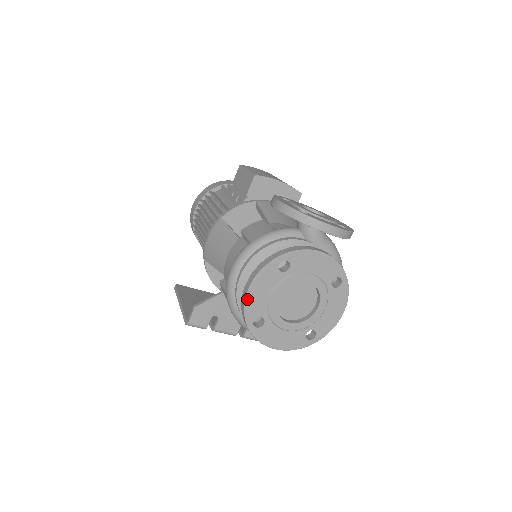
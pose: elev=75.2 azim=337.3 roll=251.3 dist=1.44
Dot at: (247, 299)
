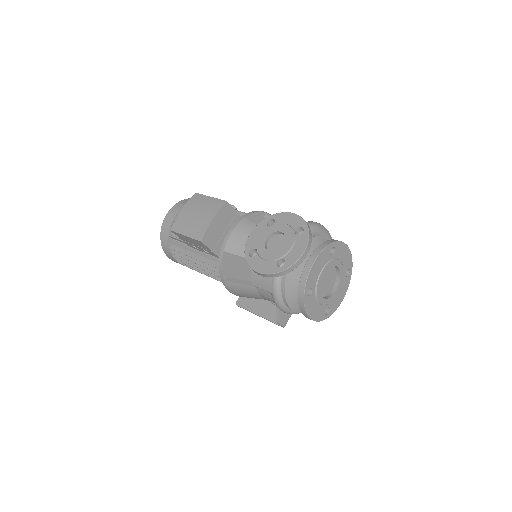
Dot at: (314, 320)
